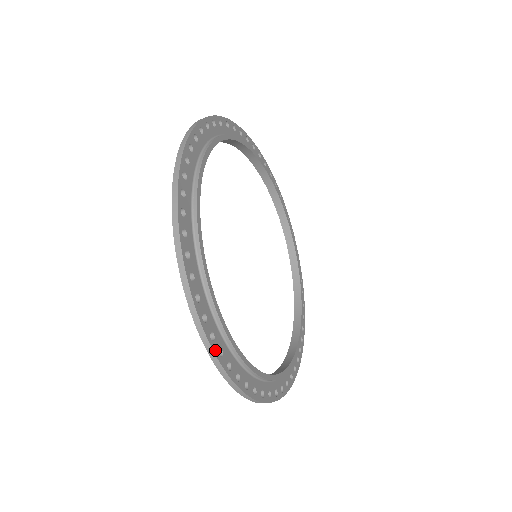
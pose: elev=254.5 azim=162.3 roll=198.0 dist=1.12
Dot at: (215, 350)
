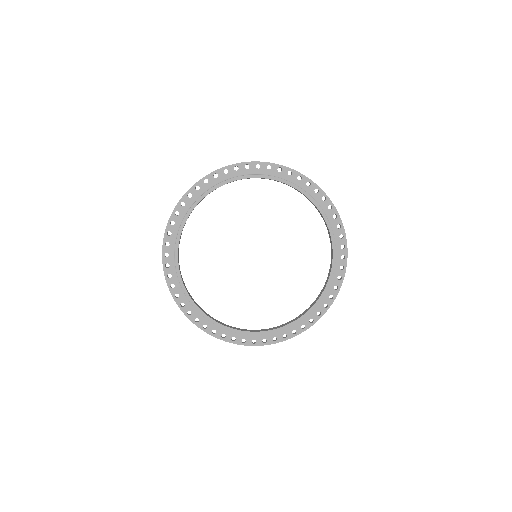
Dot at: (249, 344)
